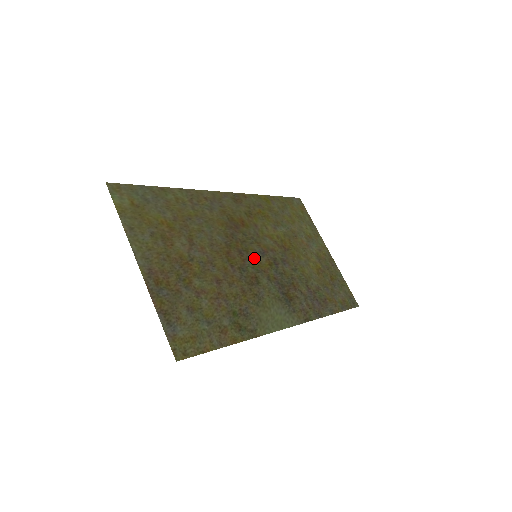
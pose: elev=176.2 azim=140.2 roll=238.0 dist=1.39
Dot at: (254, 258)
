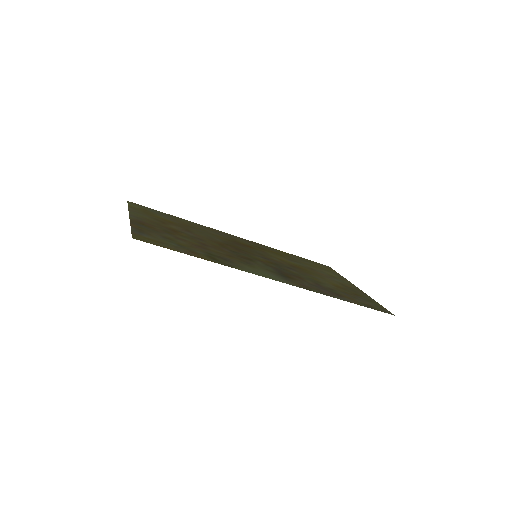
Dot at: (253, 256)
